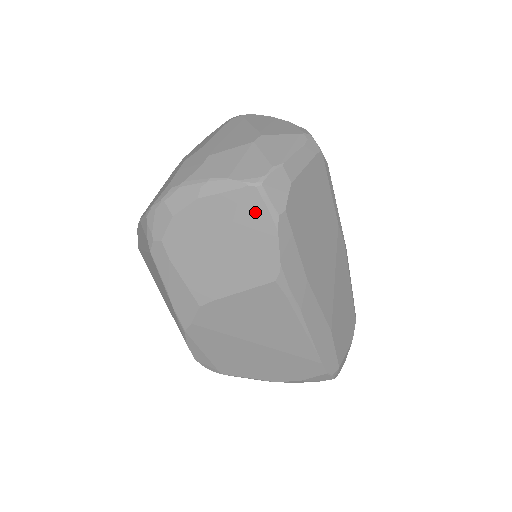
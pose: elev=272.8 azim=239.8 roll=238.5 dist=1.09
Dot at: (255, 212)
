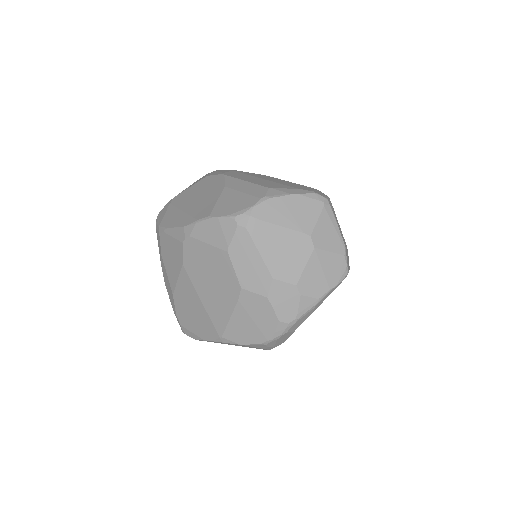
Dot at: occluded
